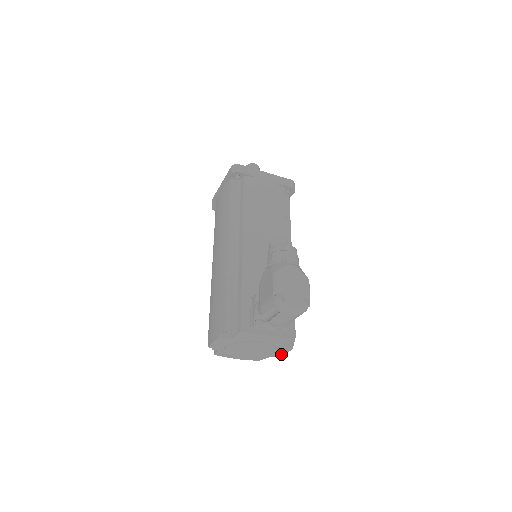
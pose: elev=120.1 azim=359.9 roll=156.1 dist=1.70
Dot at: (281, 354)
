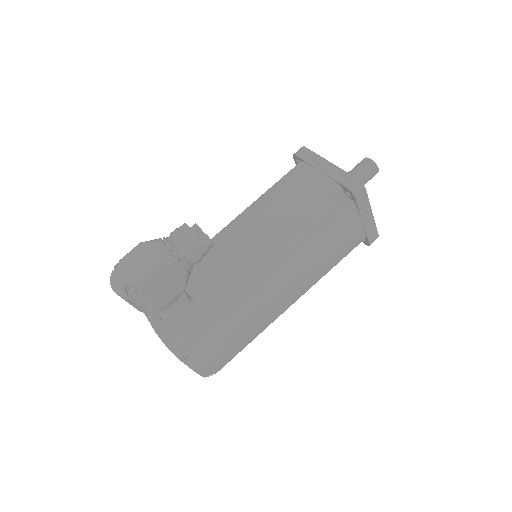
Dot at: occluded
